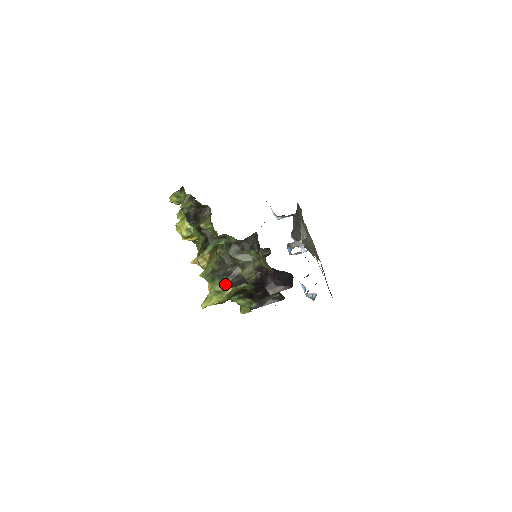
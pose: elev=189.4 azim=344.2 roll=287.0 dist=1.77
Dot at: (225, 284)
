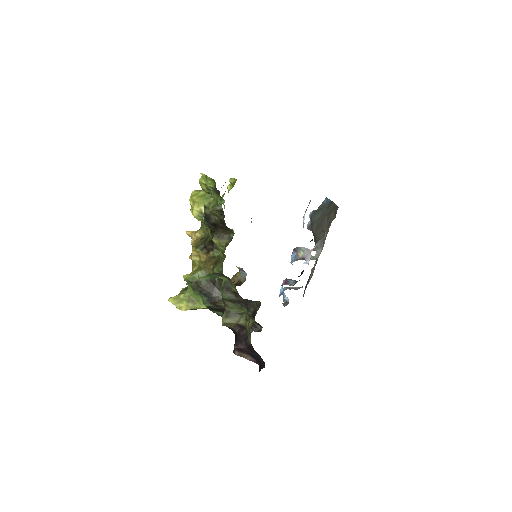
Dot at: occluded
